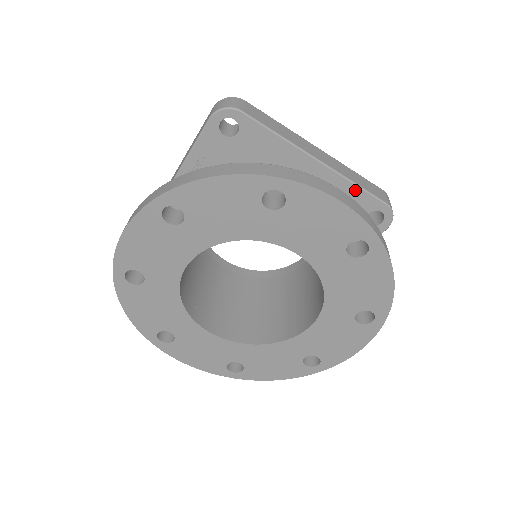
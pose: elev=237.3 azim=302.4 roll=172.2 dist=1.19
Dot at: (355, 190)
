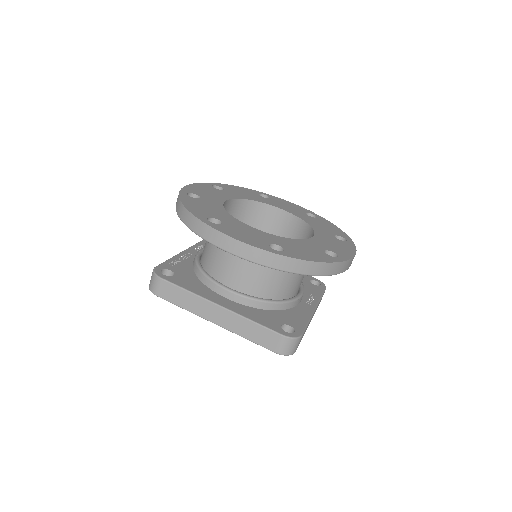
Dot at: occluded
